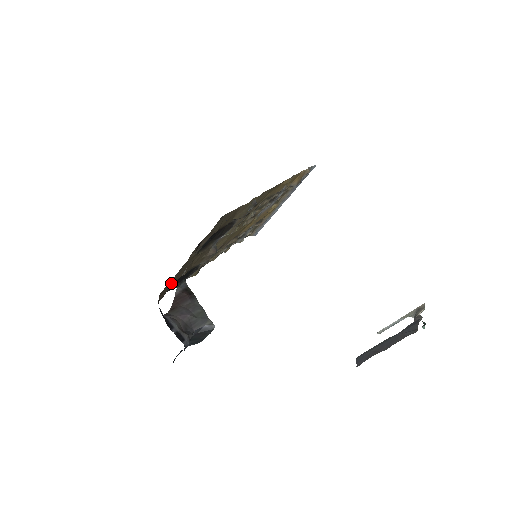
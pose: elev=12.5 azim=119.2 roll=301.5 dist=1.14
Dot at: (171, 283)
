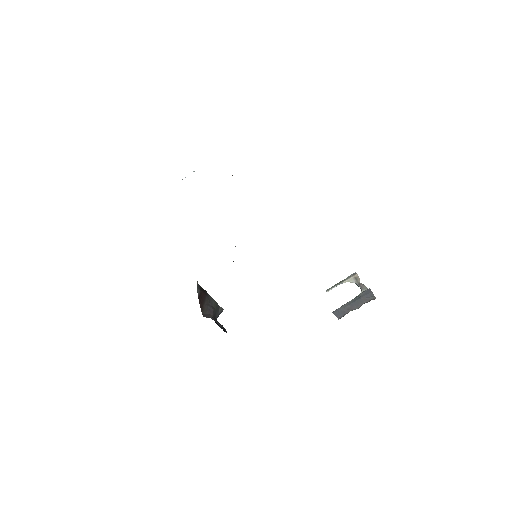
Dot at: occluded
